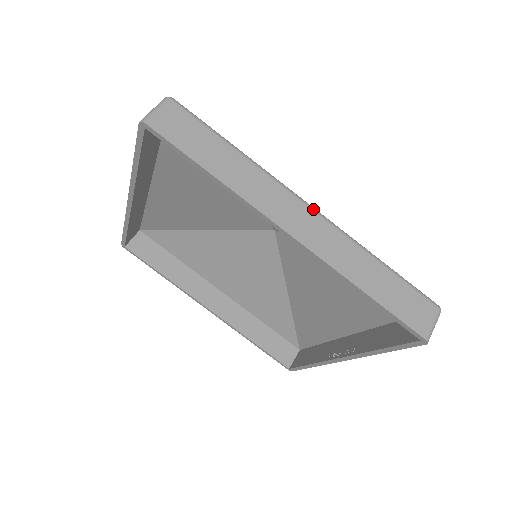
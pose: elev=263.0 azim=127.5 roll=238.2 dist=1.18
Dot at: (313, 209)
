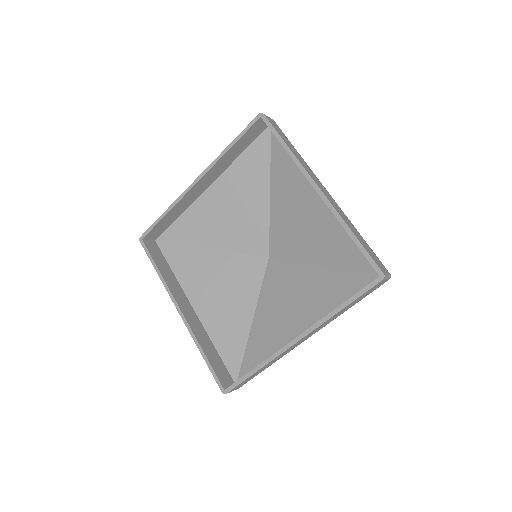
Dot at: occluded
